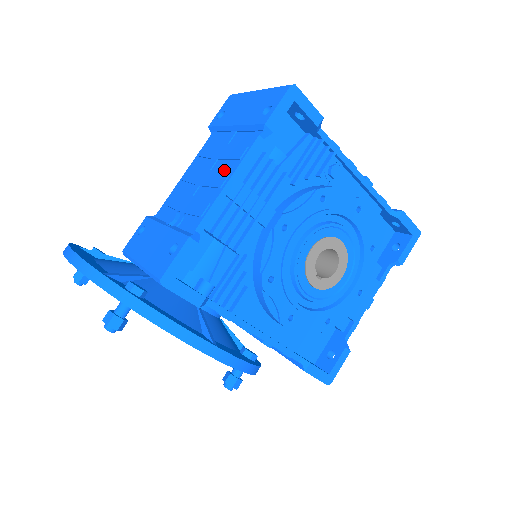
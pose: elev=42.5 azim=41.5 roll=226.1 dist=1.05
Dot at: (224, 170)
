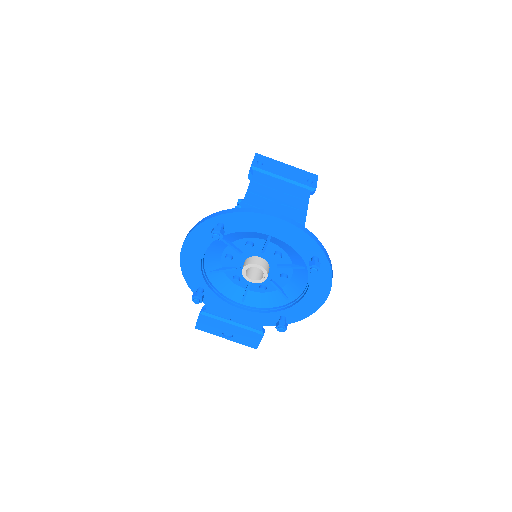
Dot at: (297, 202)
